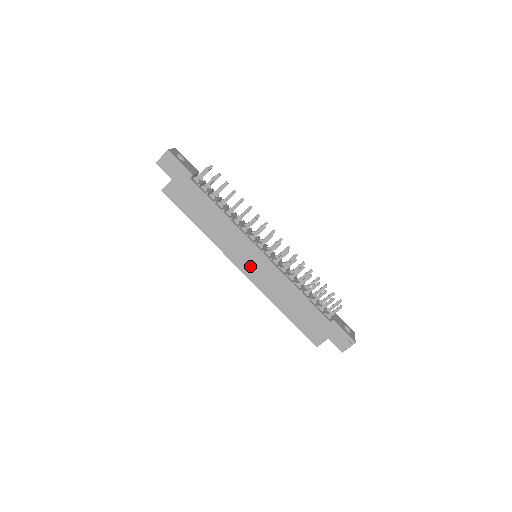
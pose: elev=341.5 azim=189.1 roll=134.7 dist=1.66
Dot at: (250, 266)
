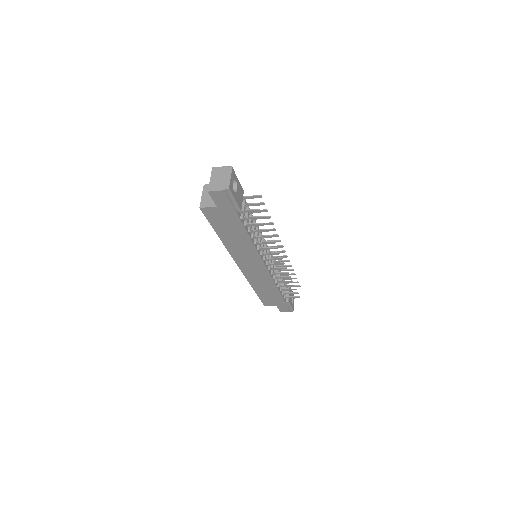
Dot at: (248, 267)
